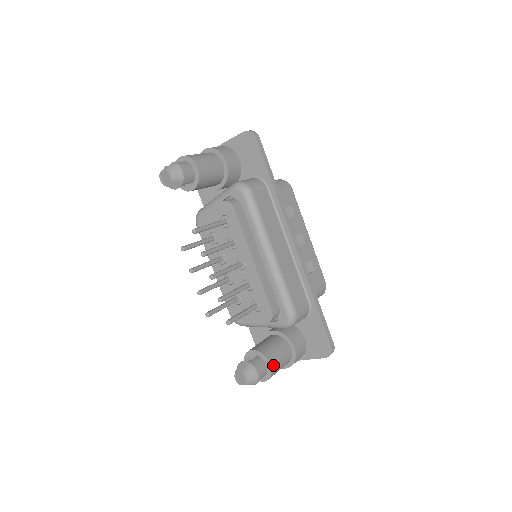
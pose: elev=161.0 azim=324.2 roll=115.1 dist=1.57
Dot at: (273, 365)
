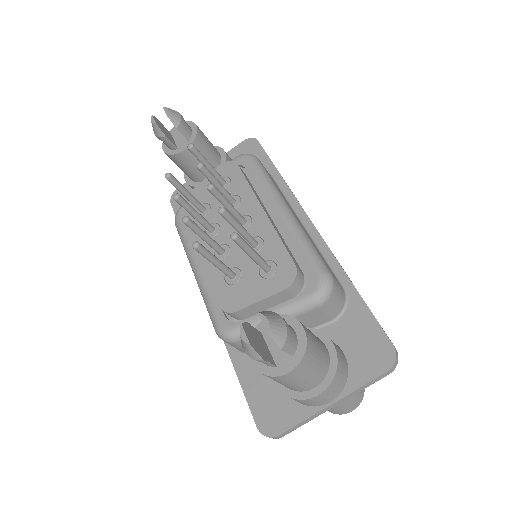
Dot at: (307, 333)
